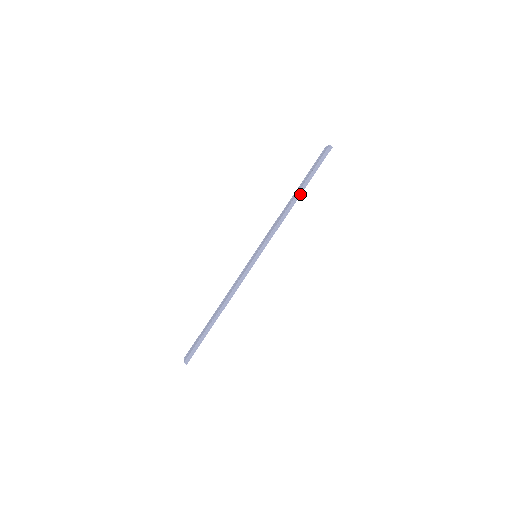
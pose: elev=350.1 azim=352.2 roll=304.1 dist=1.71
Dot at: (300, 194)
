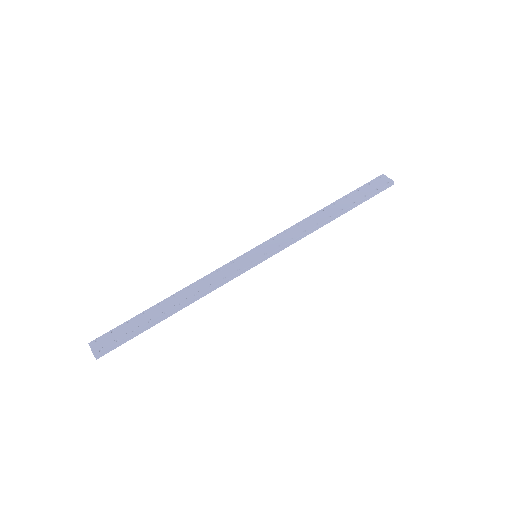
Dot at: occluded
